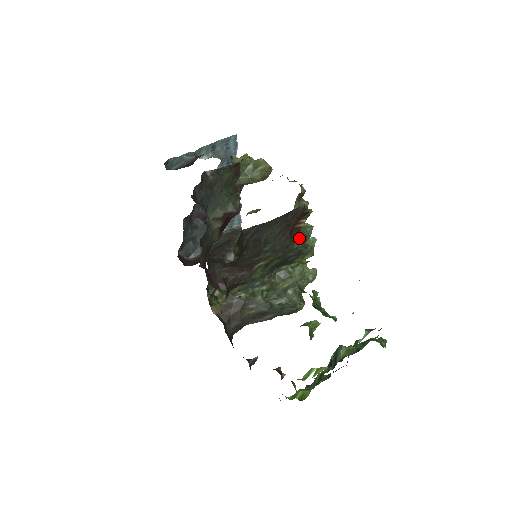
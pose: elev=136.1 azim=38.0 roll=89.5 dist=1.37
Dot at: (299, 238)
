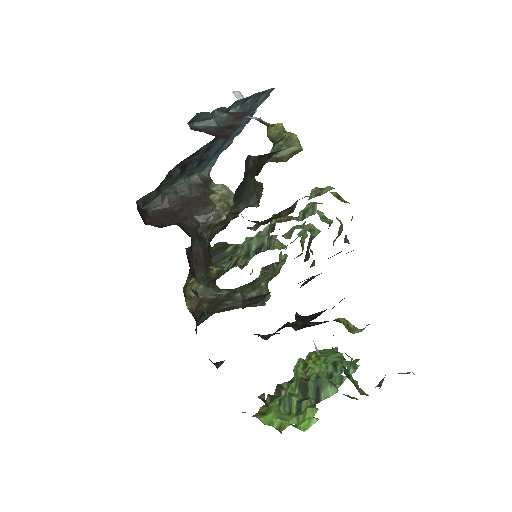
Dot at: (312, 252)
